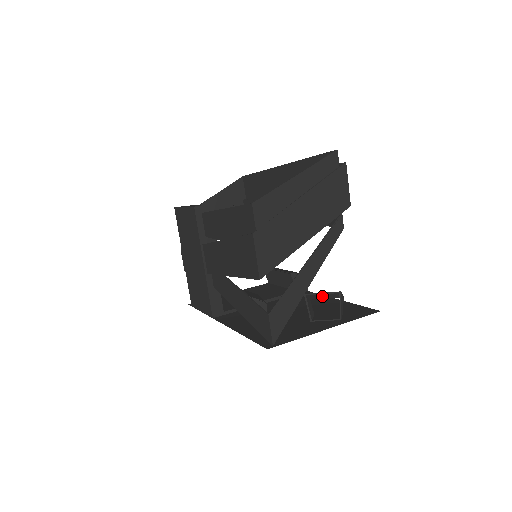
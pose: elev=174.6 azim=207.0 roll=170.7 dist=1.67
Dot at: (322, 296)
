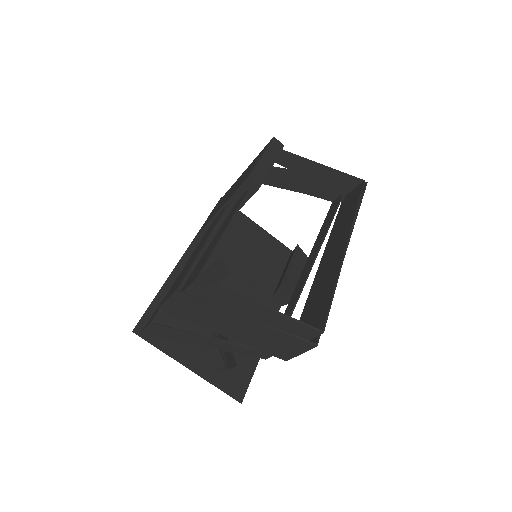
Dot at: occluded
